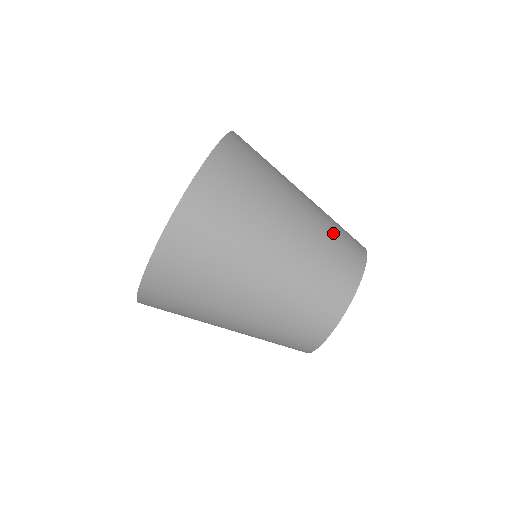
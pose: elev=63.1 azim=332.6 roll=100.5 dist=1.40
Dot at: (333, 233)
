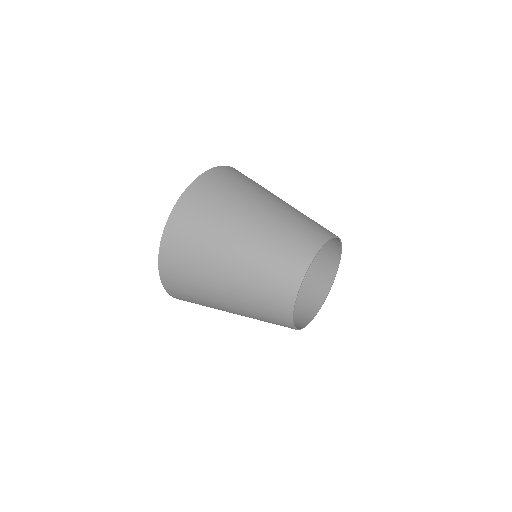
Dot at: (303, 218)
